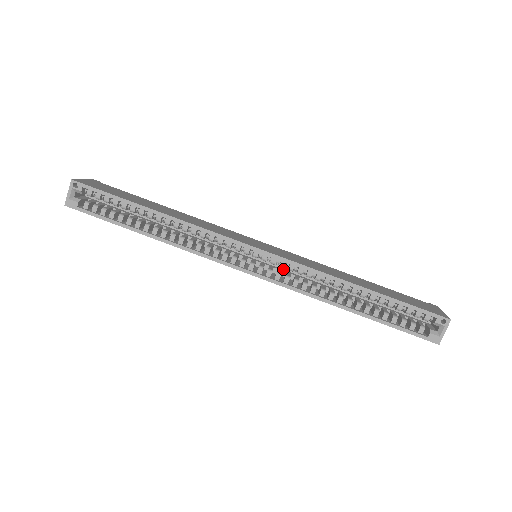
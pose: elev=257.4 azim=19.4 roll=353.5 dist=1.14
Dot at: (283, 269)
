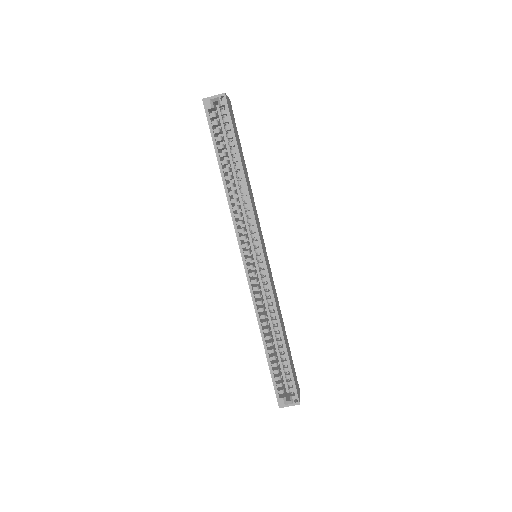
Dot at: (259, 279)
